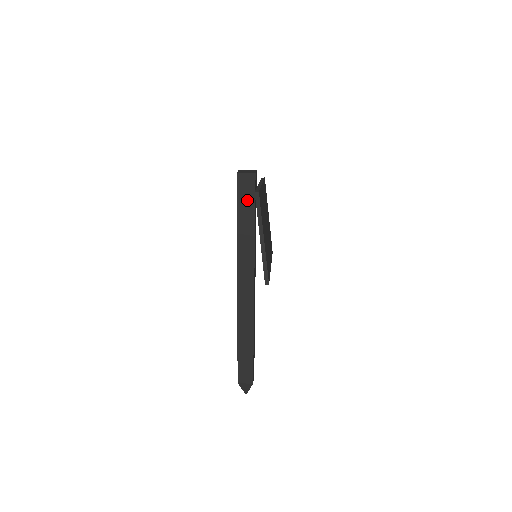
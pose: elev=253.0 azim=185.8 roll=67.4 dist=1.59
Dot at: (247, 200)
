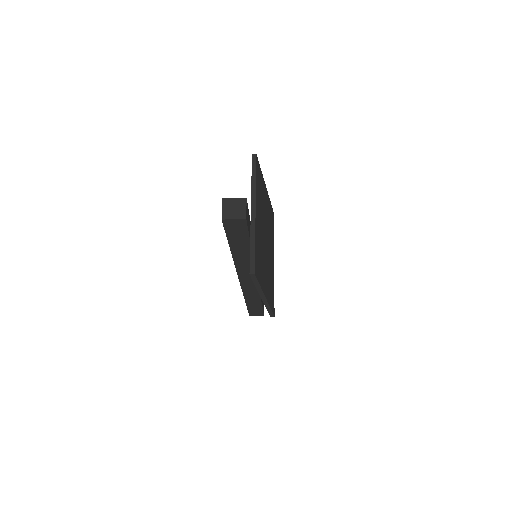
Dot at: (239, 236)
